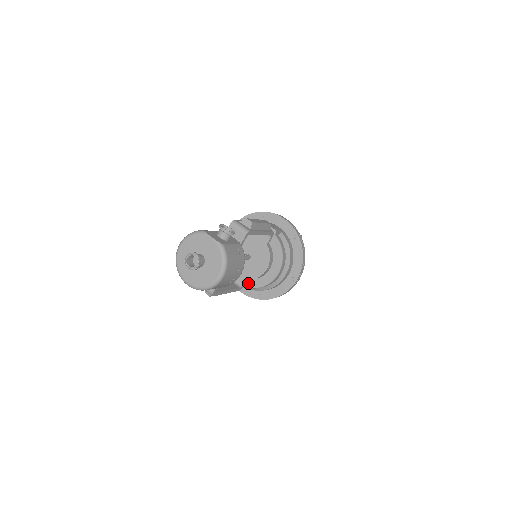
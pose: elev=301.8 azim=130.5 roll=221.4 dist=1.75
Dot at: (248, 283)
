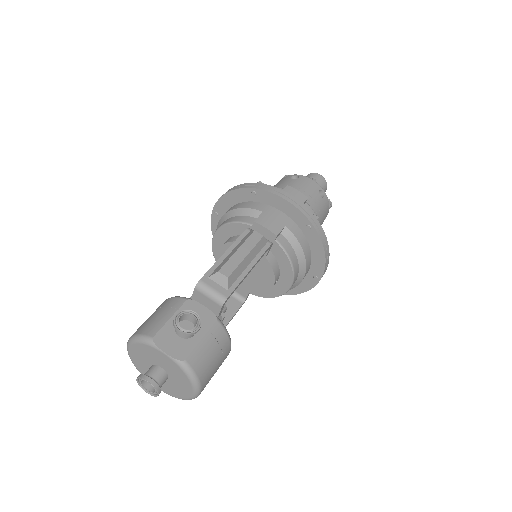
Dot at: occluded
